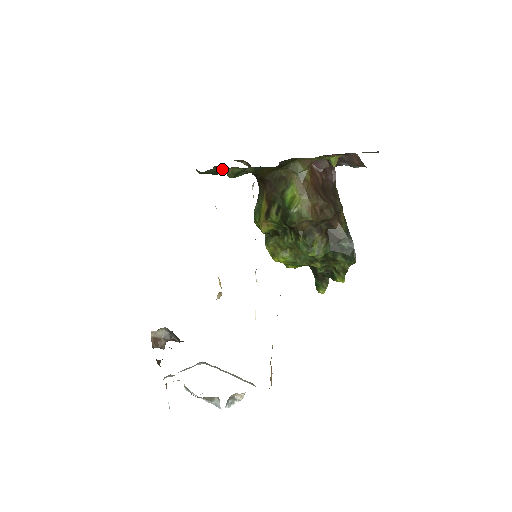
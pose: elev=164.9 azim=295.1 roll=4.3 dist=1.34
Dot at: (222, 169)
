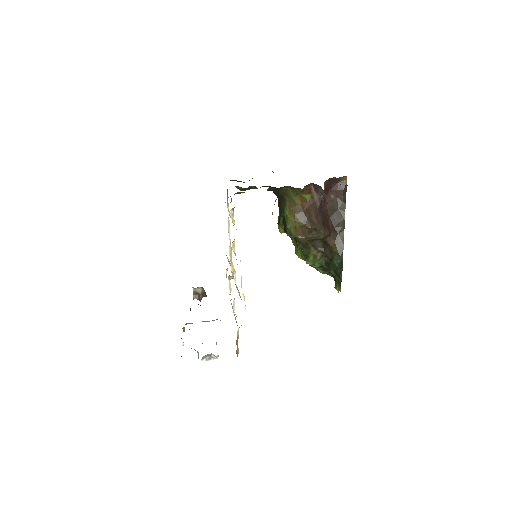
Dot at: occluded
